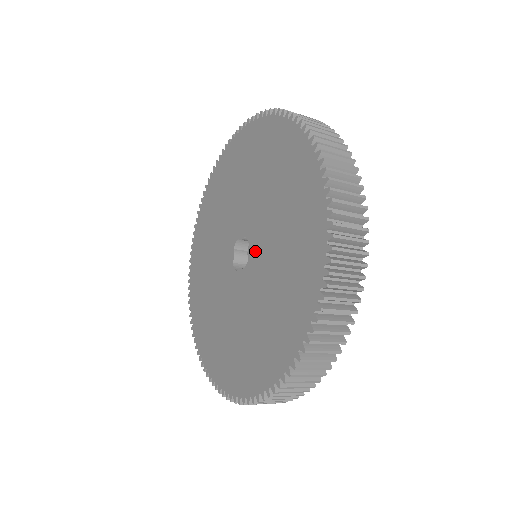
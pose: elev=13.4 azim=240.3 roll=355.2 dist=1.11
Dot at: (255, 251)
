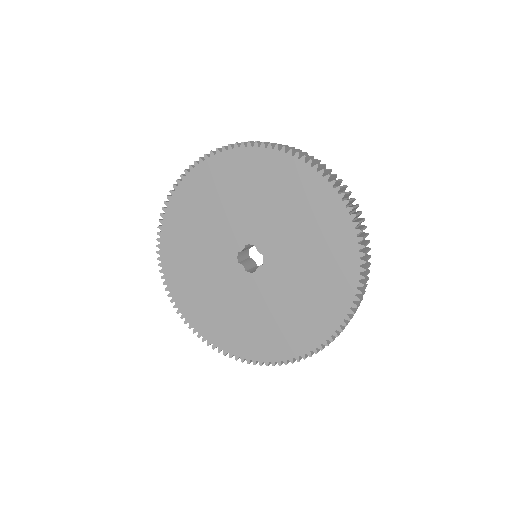
Dot at: (266, 244)
